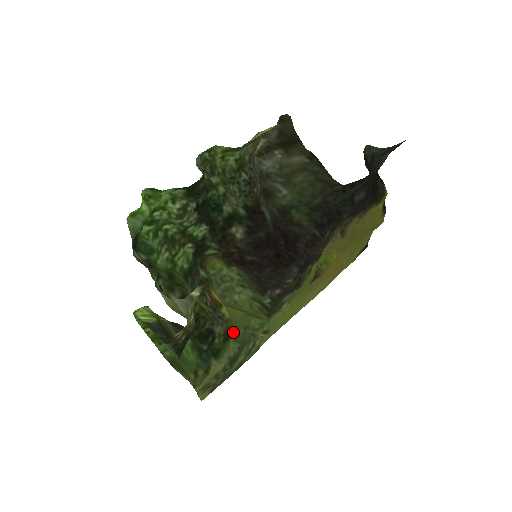
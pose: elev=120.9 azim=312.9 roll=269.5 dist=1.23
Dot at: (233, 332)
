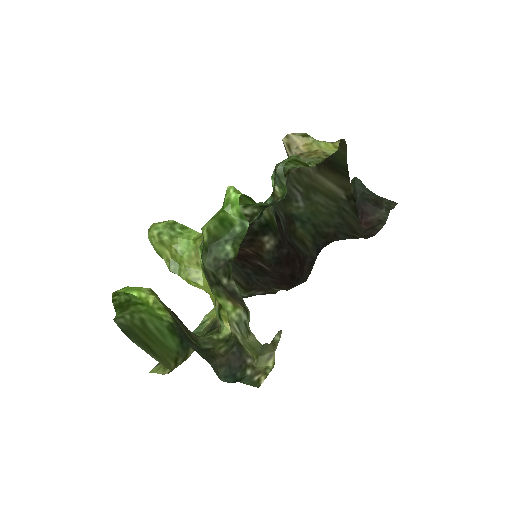
Dot at: (212, 322)
